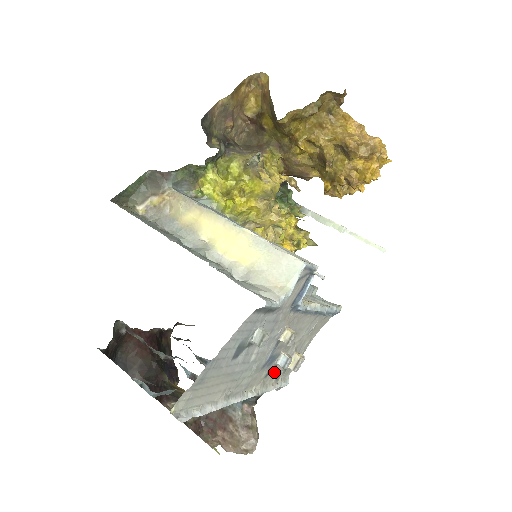
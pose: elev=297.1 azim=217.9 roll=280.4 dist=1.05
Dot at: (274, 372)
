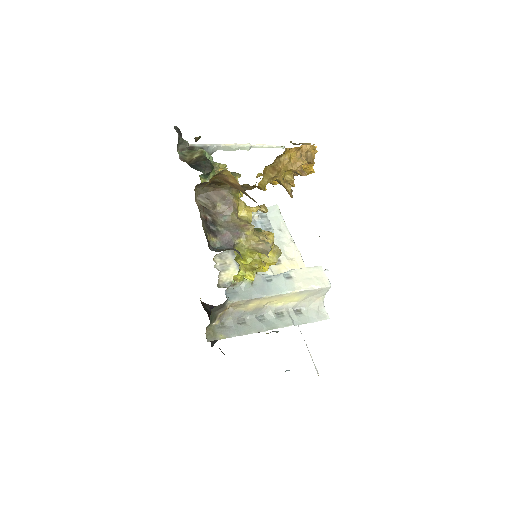
Dot at: occluded
